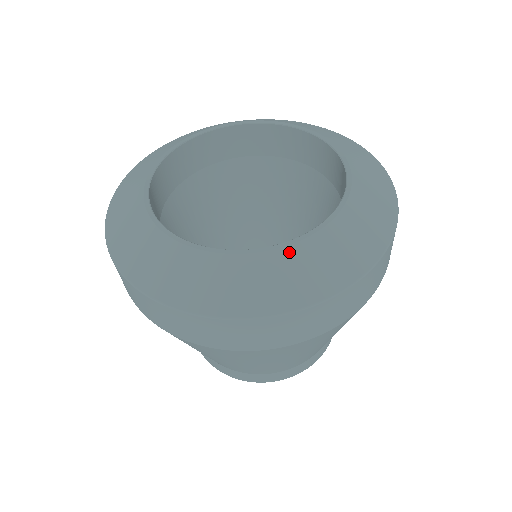
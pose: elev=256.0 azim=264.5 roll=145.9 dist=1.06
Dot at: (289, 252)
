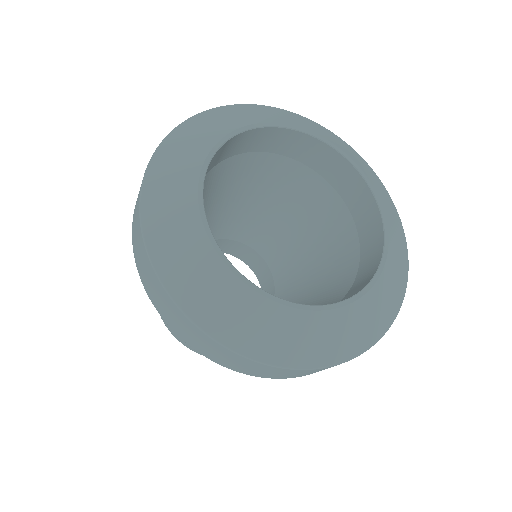
Dot at: (265, 304)
